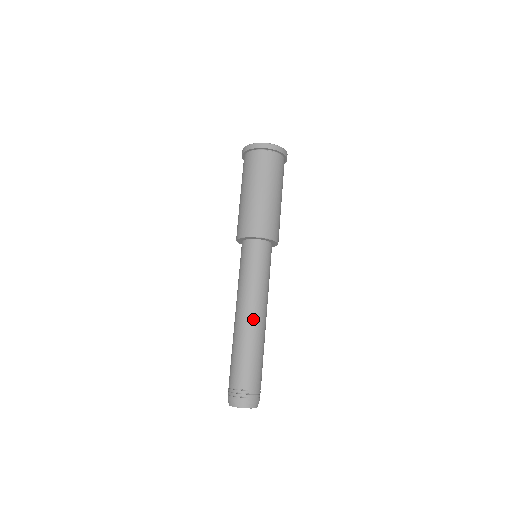
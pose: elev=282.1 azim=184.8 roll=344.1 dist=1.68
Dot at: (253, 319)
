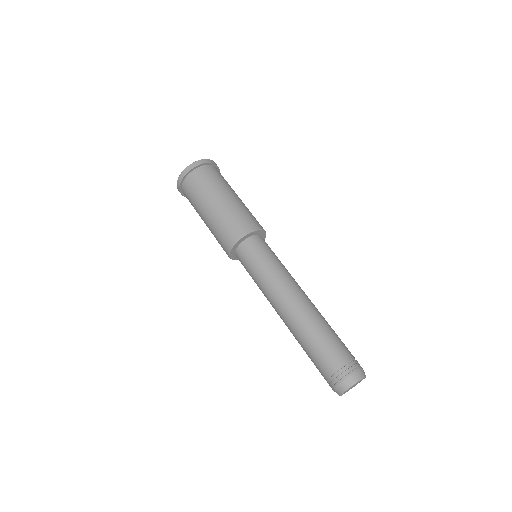
Dot at: (308, 298)
